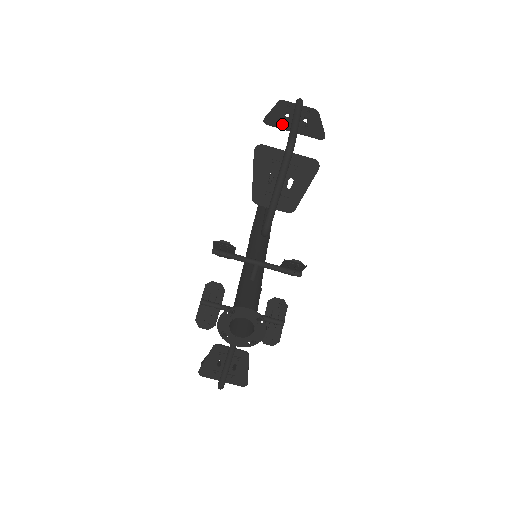
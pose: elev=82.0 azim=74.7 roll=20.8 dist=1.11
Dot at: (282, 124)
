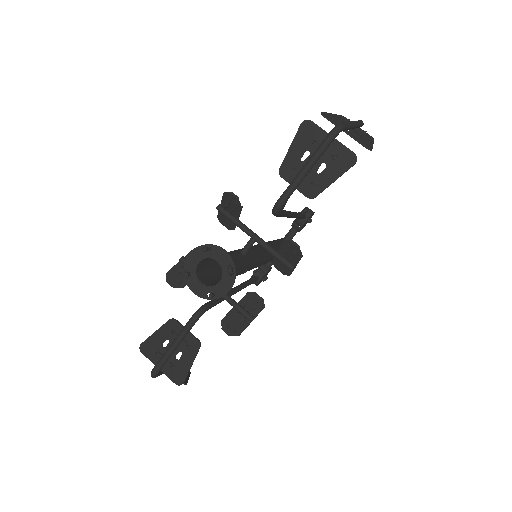
Dot at: (337, 122)
